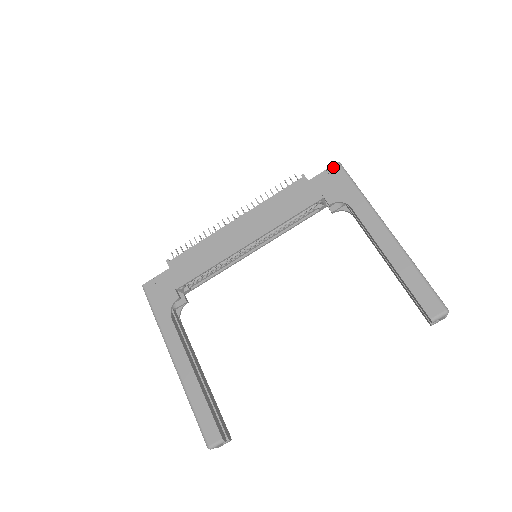
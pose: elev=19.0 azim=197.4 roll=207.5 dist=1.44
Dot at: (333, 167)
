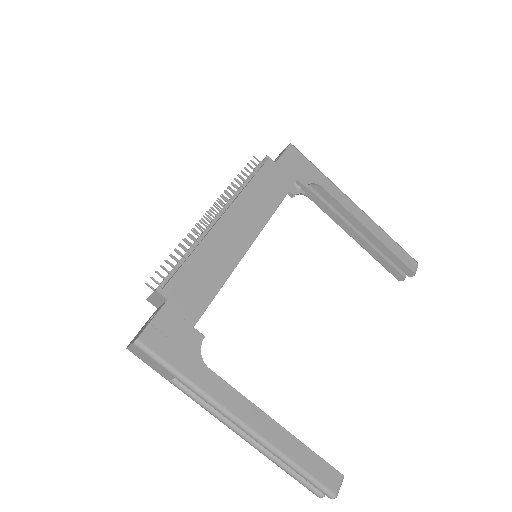
Dot at: (290, 148)
